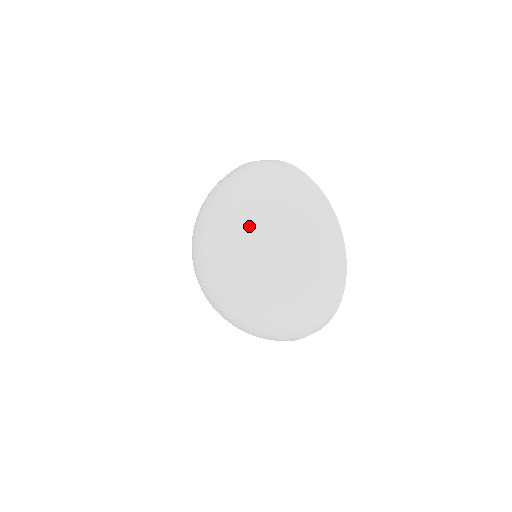
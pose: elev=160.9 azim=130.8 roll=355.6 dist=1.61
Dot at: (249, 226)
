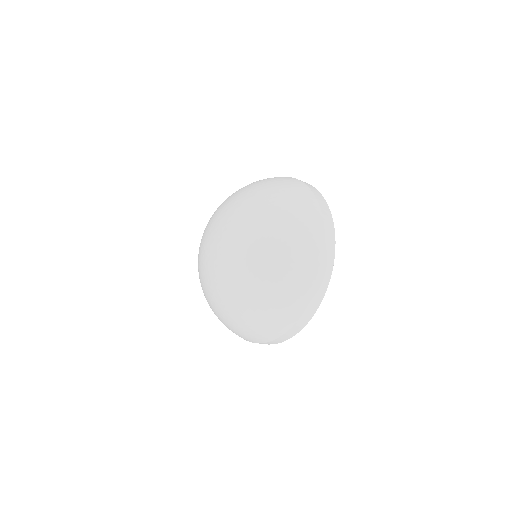
Dot at: (239, 195)
